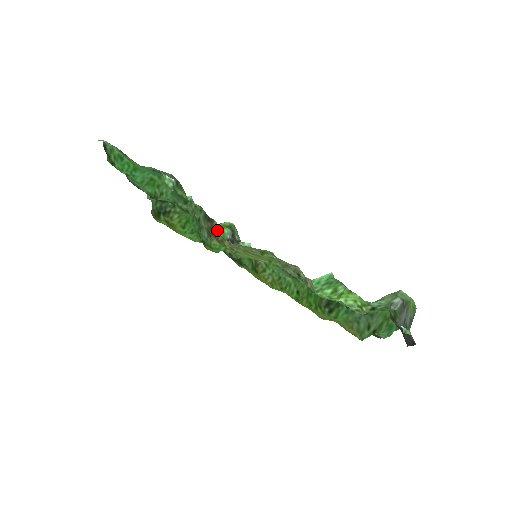
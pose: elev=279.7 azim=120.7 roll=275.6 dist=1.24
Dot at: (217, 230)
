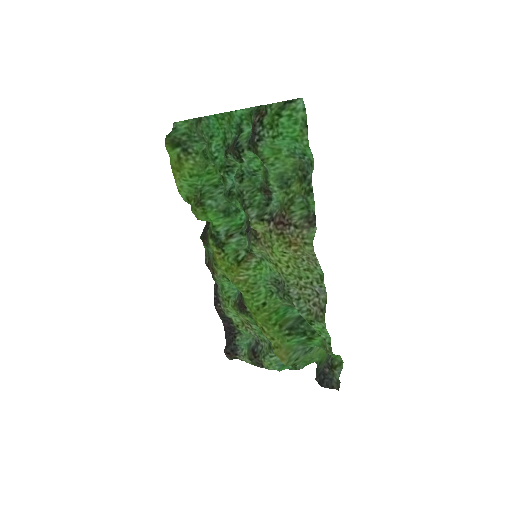
Dot at: (311, 234)
